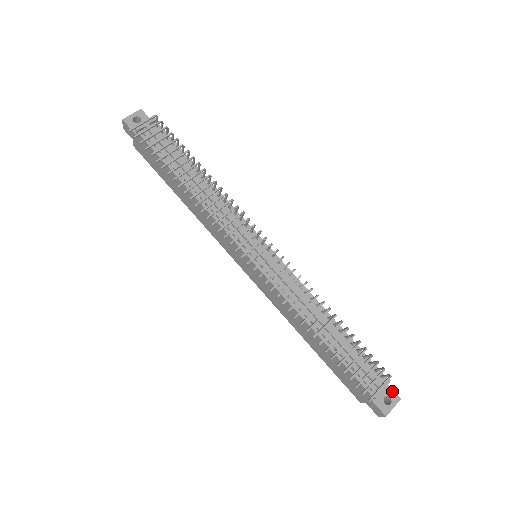
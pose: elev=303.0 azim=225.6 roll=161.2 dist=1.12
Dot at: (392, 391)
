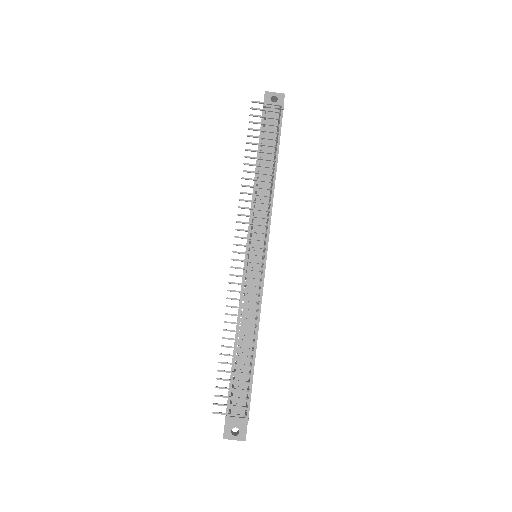
Dot at: (245, 430)
